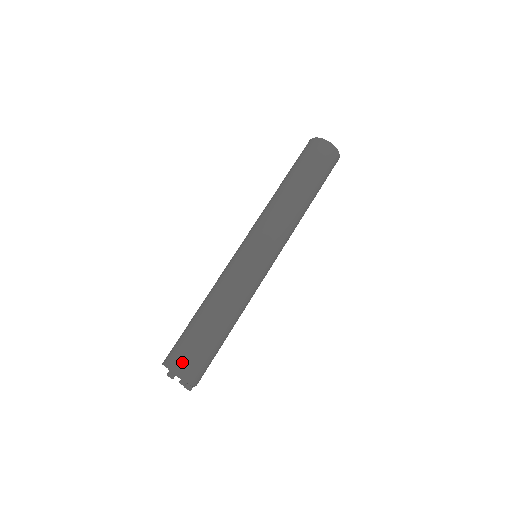
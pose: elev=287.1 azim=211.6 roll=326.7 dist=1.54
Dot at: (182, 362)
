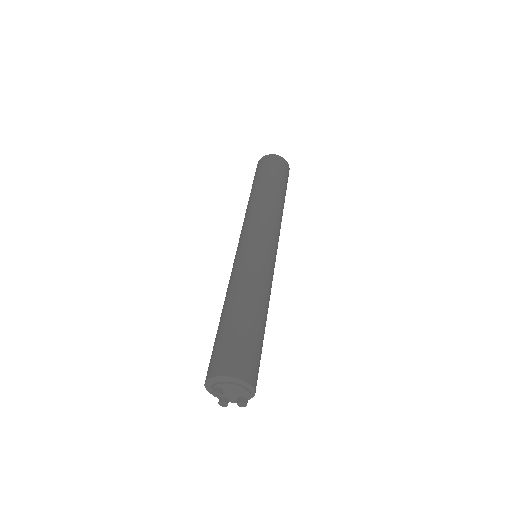
Dot at: (248, 367)
